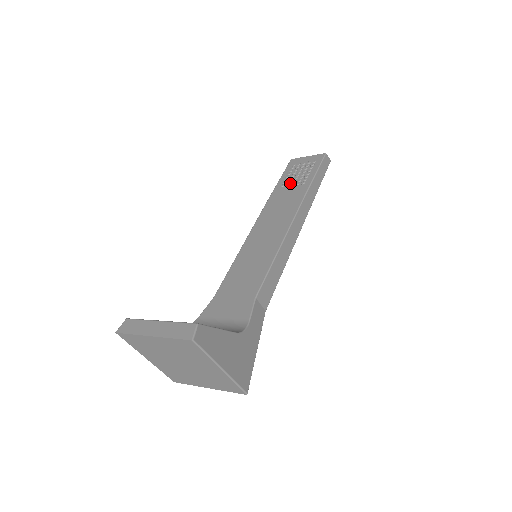
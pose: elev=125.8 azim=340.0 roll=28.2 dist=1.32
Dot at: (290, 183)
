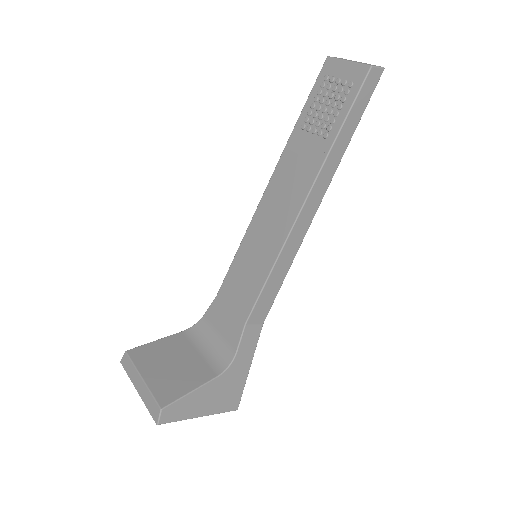
Dot at: (312, 125)
